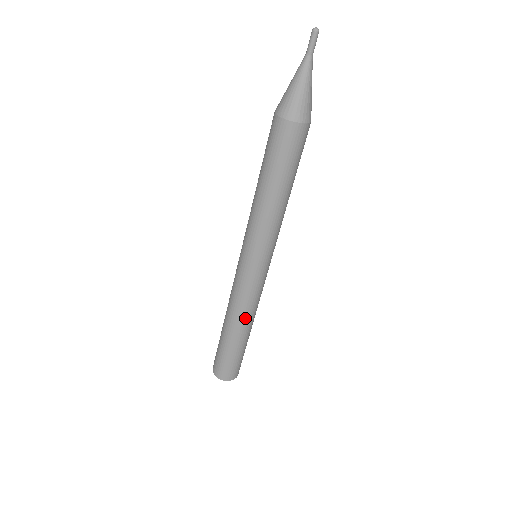
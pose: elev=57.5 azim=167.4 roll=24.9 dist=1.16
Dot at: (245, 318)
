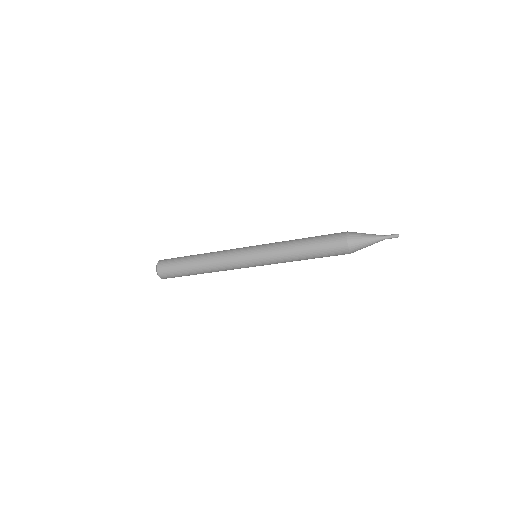
Dot at: occluded
